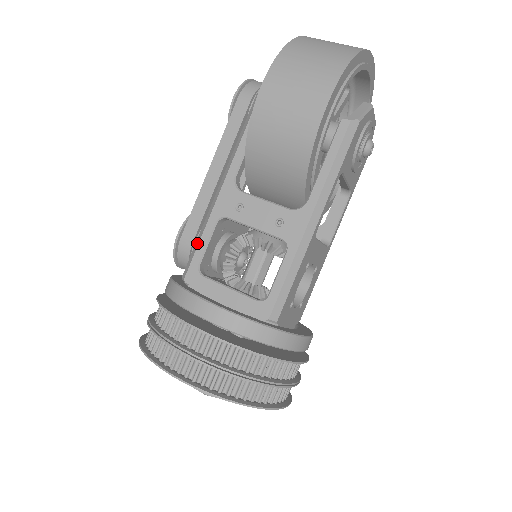
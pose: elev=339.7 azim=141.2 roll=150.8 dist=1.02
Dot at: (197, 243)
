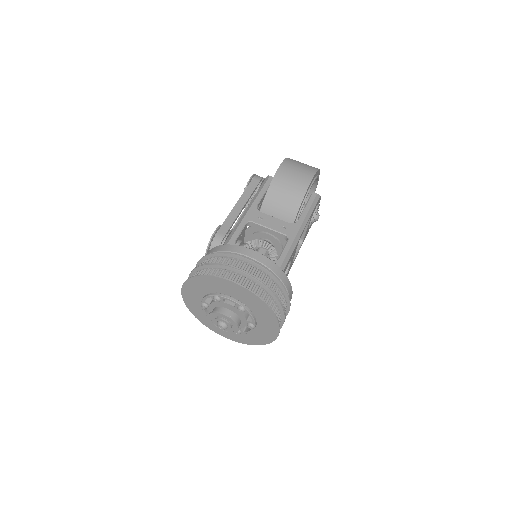
Dot at: (233, 231)
